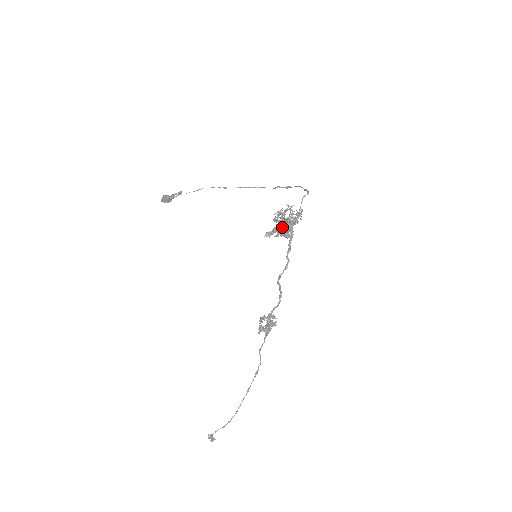
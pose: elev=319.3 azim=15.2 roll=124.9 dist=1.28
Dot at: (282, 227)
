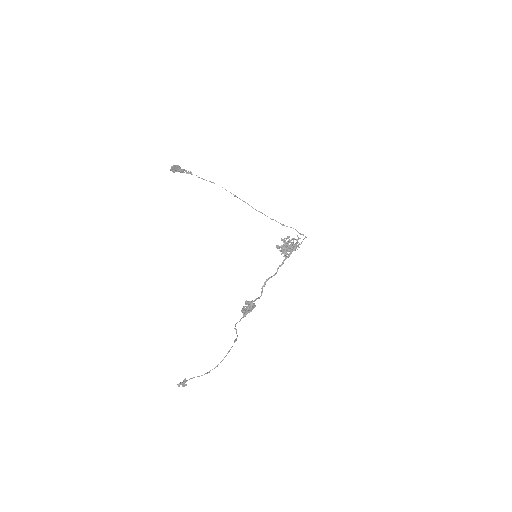
Dot at: (289, 247)
